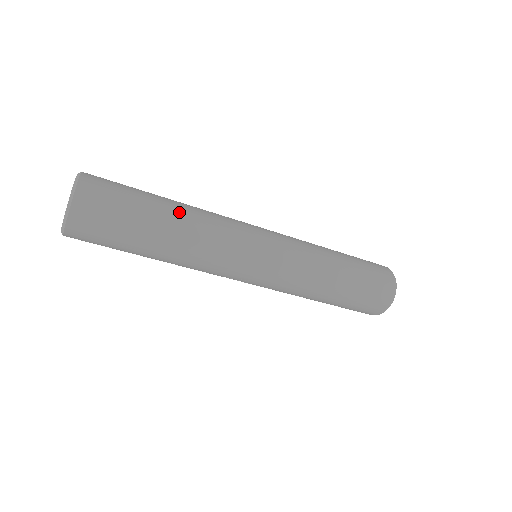
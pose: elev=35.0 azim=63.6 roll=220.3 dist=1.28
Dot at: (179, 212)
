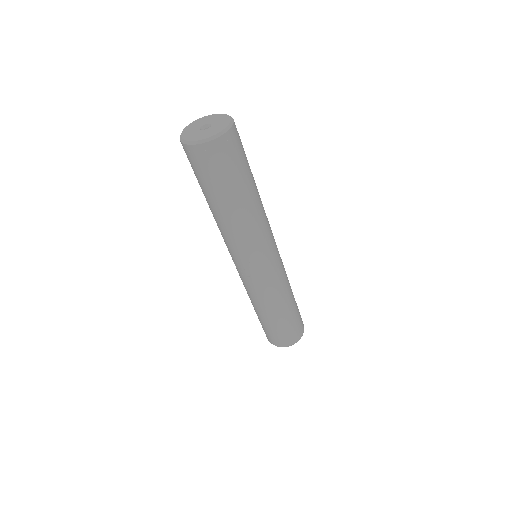
Dot at: occluded
